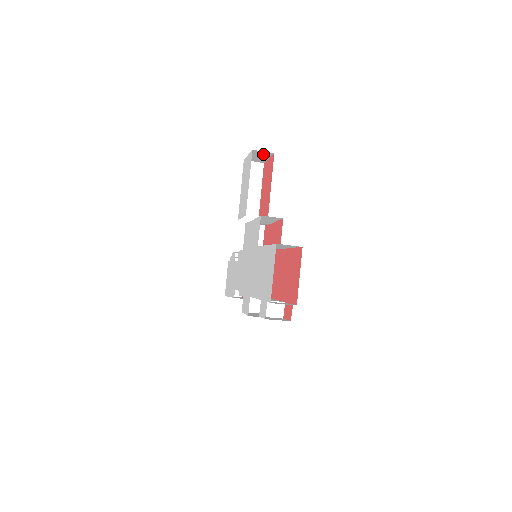
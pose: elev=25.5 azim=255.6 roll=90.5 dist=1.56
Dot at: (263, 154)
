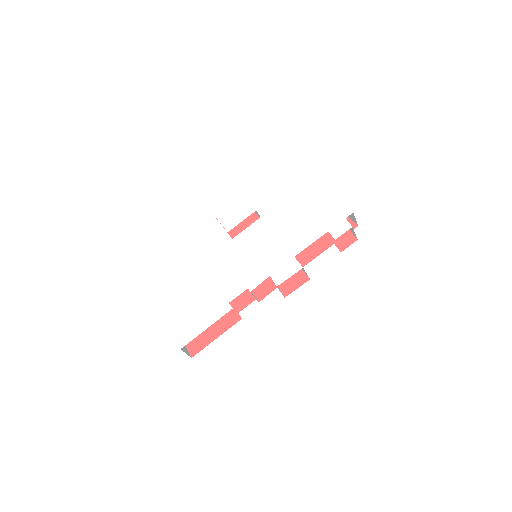
Dot at: occluded
